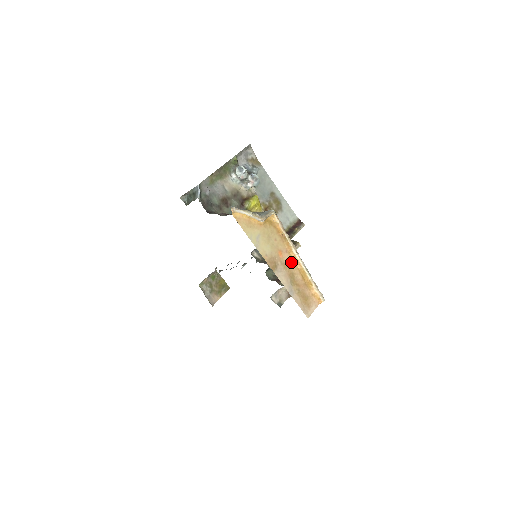
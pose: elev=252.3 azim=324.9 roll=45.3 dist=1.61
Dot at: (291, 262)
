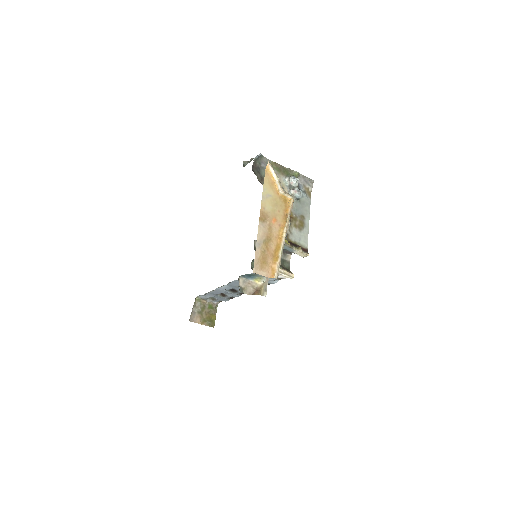
Dot at: (277, 233)
